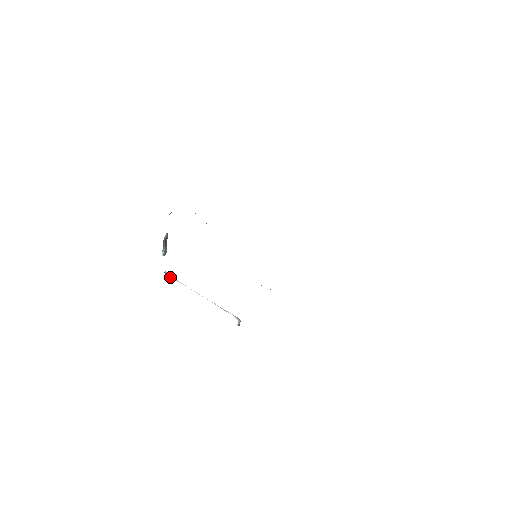
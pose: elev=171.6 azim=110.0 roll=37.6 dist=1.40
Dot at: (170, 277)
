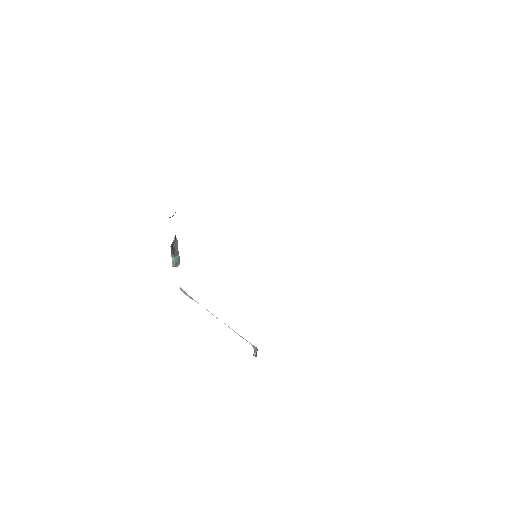
Dot at: (185, 294)
